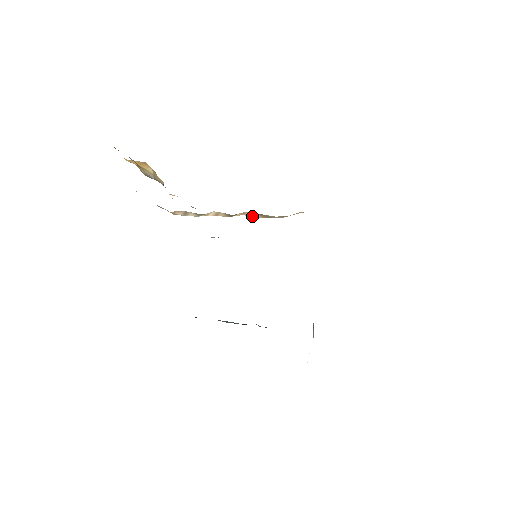
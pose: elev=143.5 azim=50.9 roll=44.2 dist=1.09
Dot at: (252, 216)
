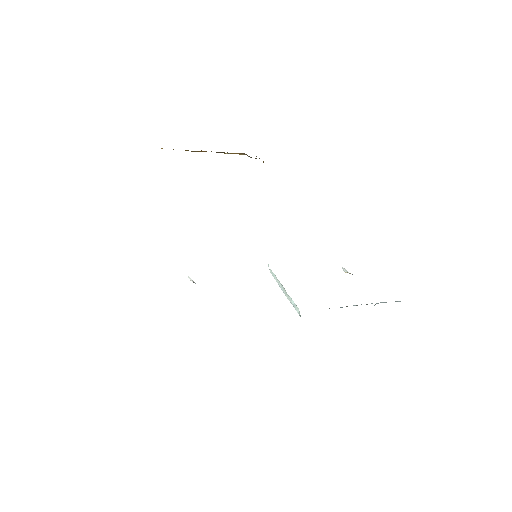
Dot at: occluded
